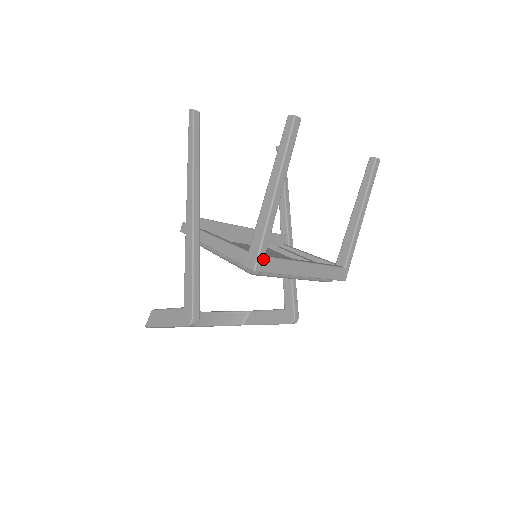
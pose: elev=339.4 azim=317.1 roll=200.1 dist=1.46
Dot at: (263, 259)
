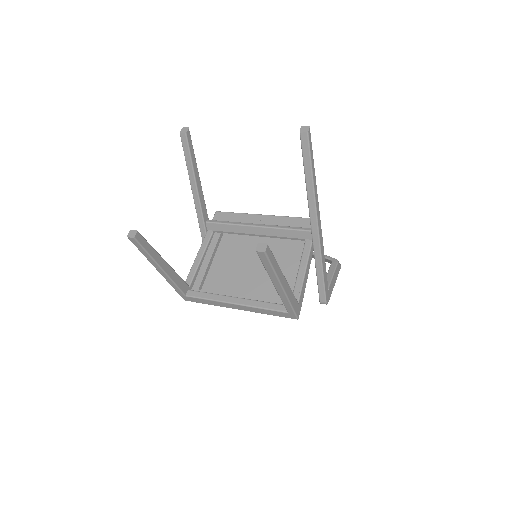
Dot at: (185, 297)
